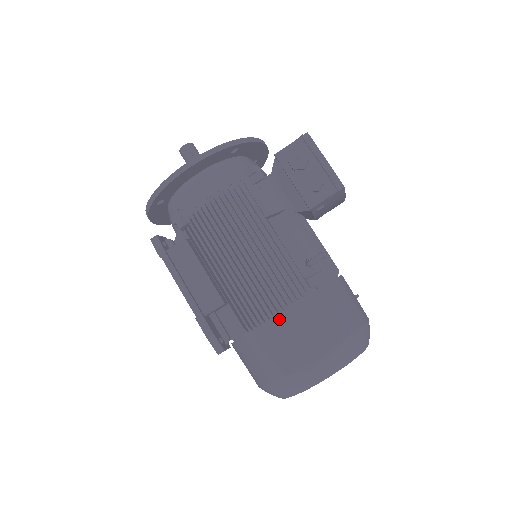
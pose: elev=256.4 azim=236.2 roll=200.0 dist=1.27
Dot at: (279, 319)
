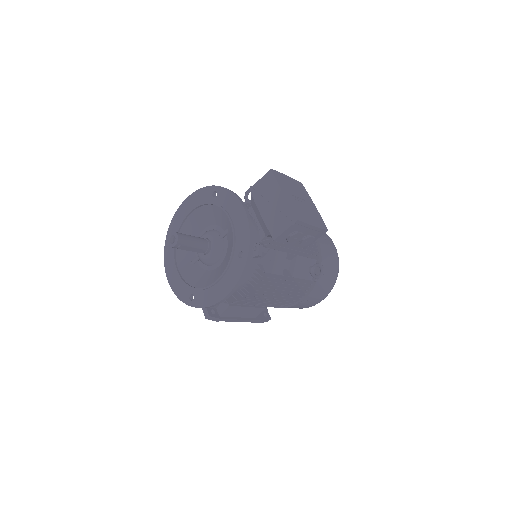
Dot at: (302, 301)
